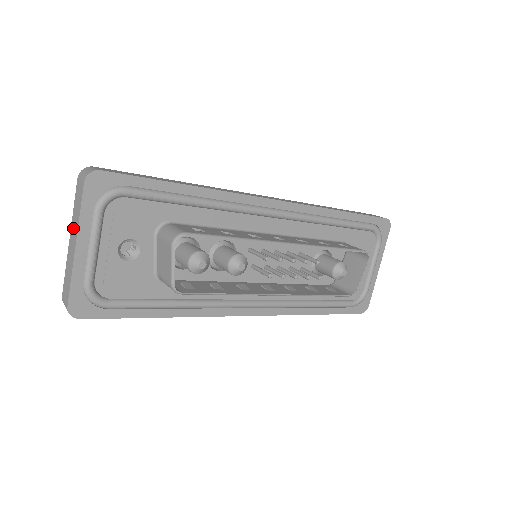
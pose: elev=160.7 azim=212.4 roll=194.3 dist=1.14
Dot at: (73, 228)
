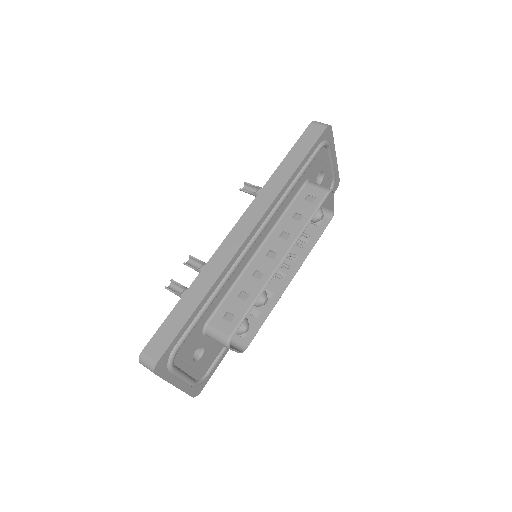
Dot at: occluded
